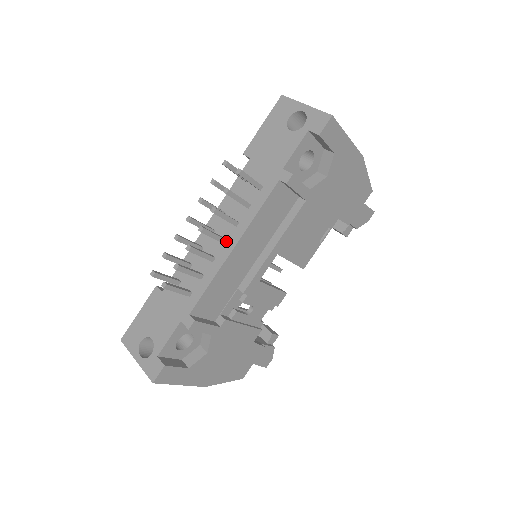
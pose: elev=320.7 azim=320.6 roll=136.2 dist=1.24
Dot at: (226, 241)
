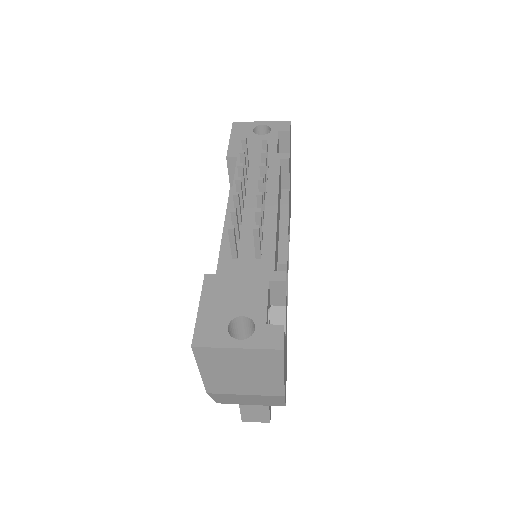
Dot at: (265, 207)
